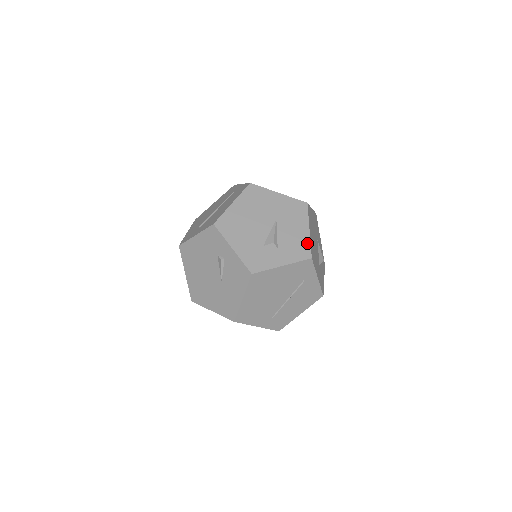
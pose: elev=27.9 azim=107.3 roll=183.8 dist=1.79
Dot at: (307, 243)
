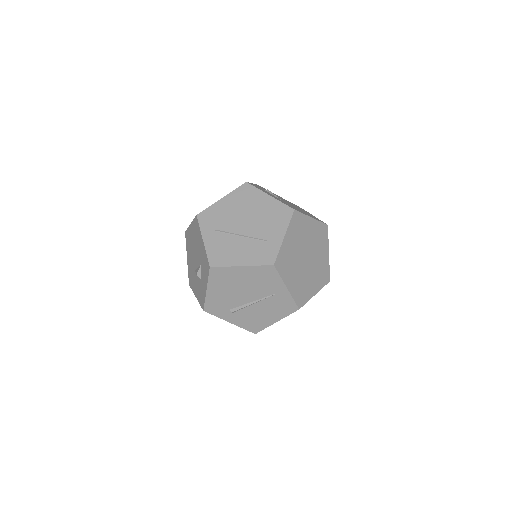
Dot at: occluded
